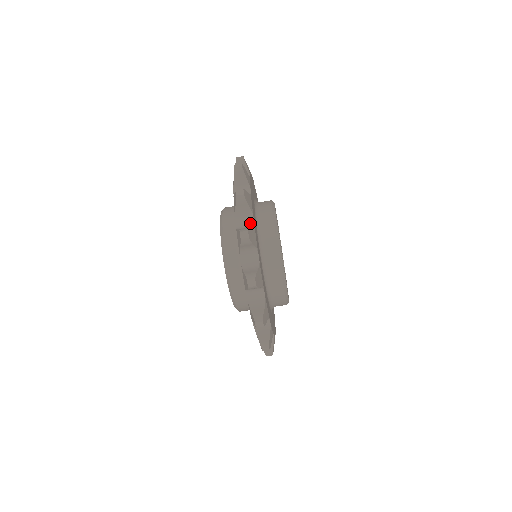
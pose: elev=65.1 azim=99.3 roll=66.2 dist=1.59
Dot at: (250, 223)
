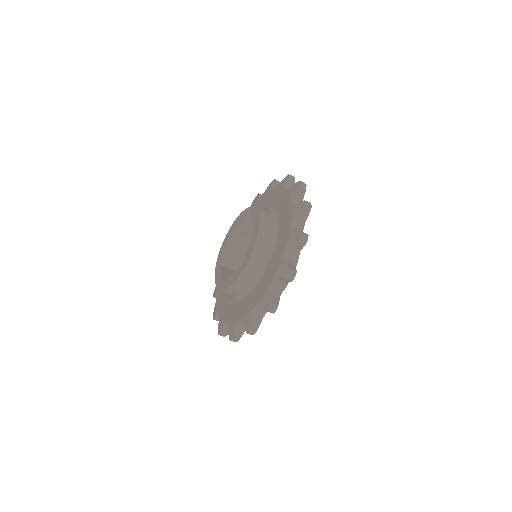
Dot at: (301, 230)
